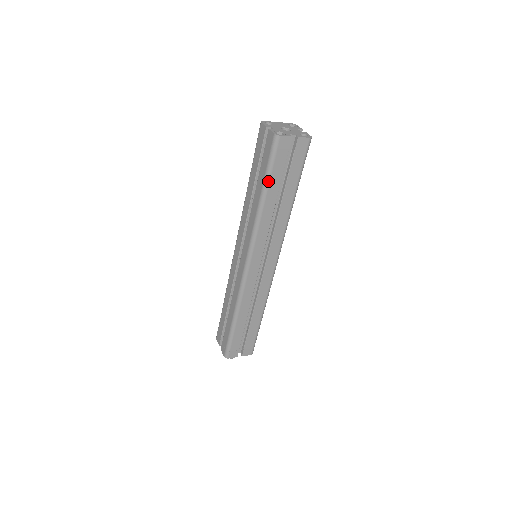
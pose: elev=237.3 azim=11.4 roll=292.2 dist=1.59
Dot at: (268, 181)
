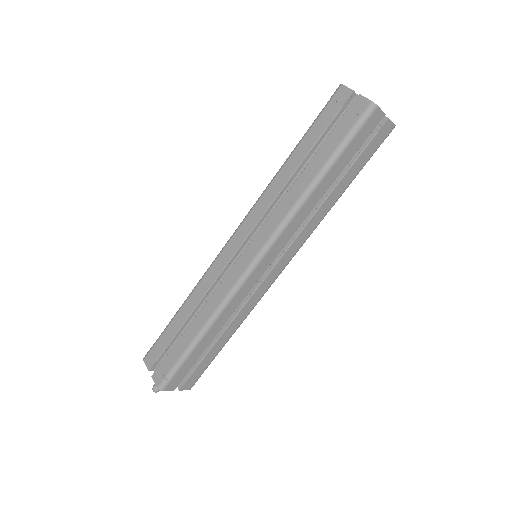
Dot at: (336, 159)
